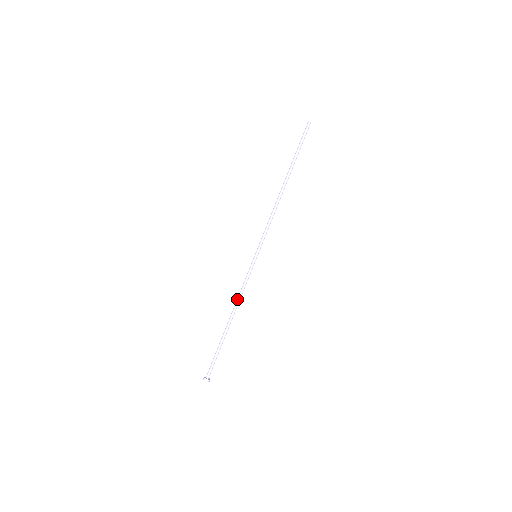
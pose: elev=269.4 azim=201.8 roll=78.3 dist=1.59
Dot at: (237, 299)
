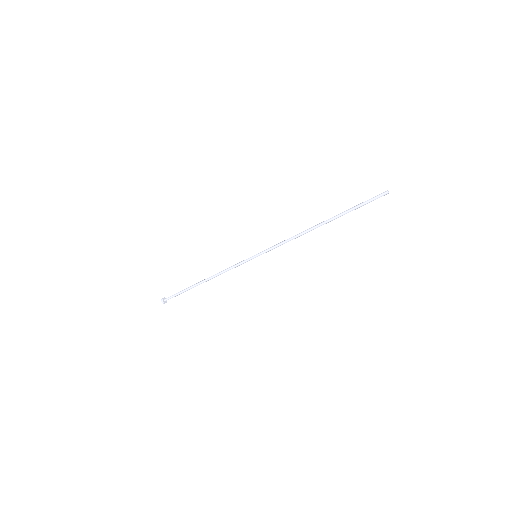
Dot at: (220, 273)
